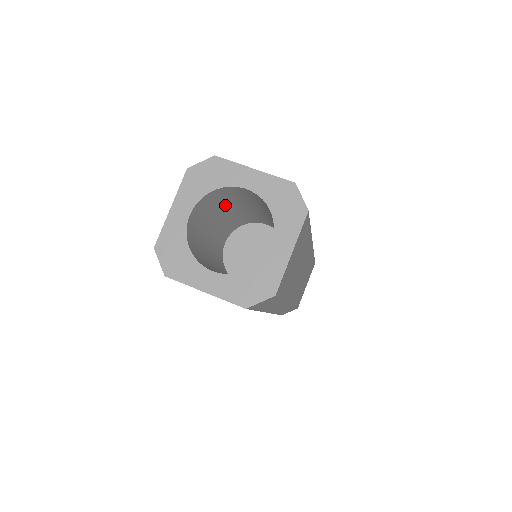
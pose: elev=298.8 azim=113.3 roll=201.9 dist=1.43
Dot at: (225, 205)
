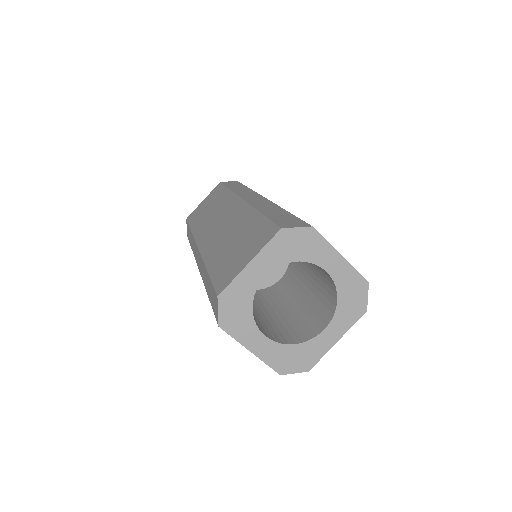
Dot at: occluded
